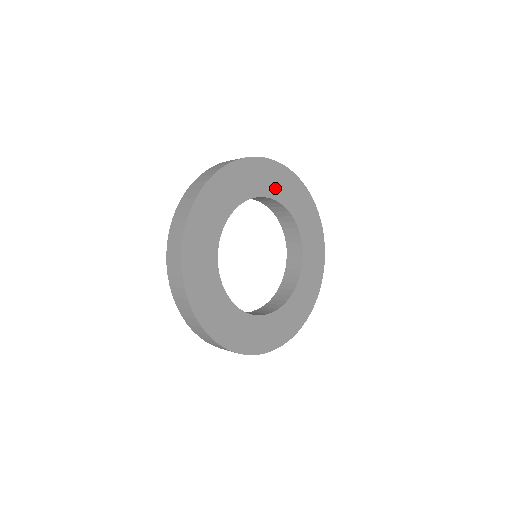
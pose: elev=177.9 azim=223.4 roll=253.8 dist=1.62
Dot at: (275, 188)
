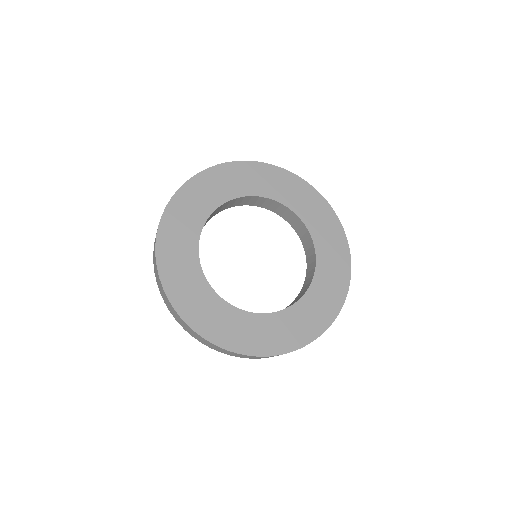
Dot at: (321, 233)
